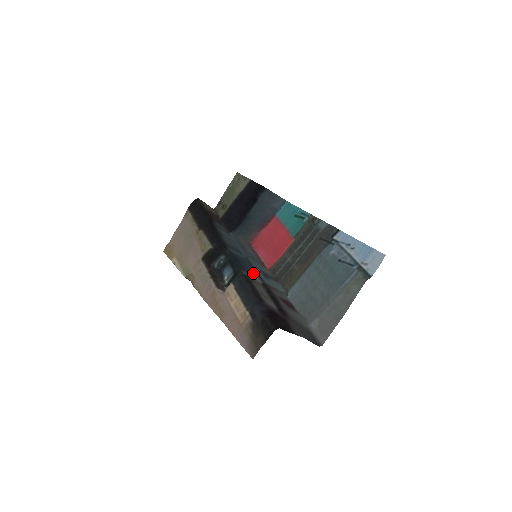
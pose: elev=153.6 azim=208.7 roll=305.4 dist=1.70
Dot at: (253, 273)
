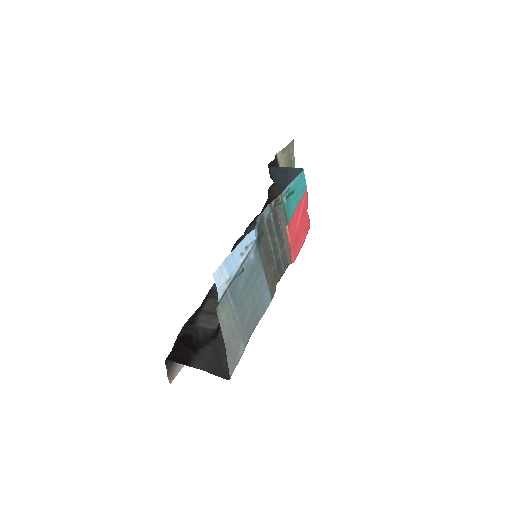
Dot at: occluded
